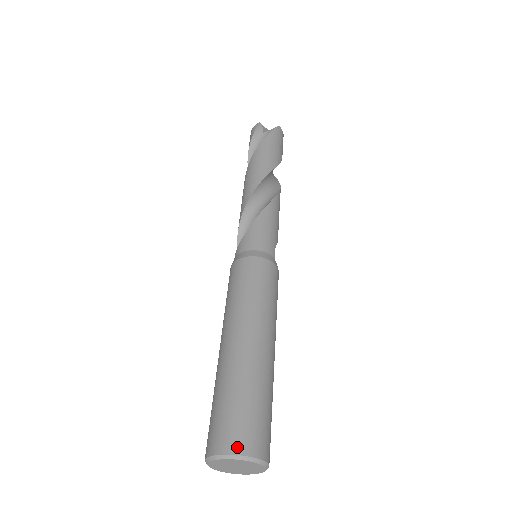
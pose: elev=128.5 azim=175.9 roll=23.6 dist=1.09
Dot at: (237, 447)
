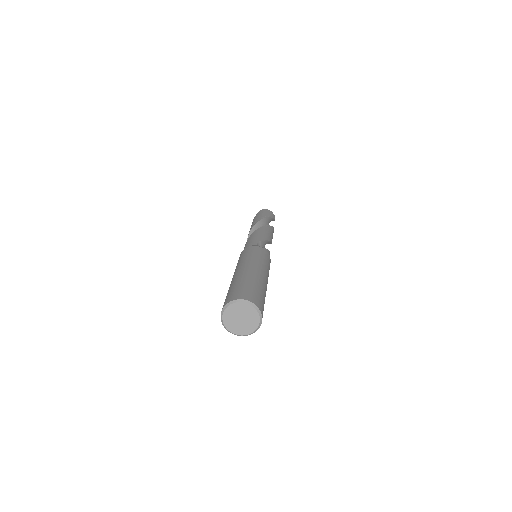
Dot at: (224, 305)
